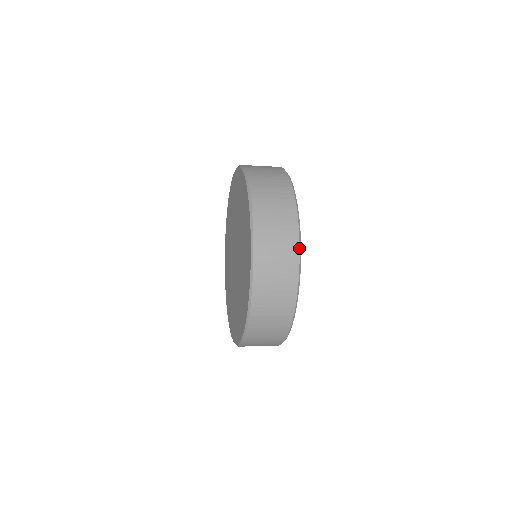
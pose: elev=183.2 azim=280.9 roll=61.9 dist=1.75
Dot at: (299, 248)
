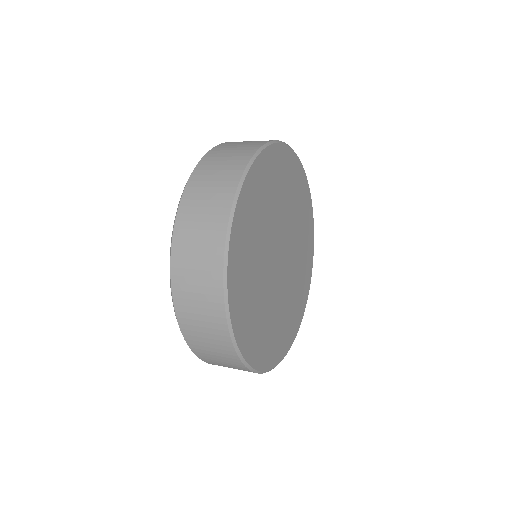
Dot at: (230, 336)
